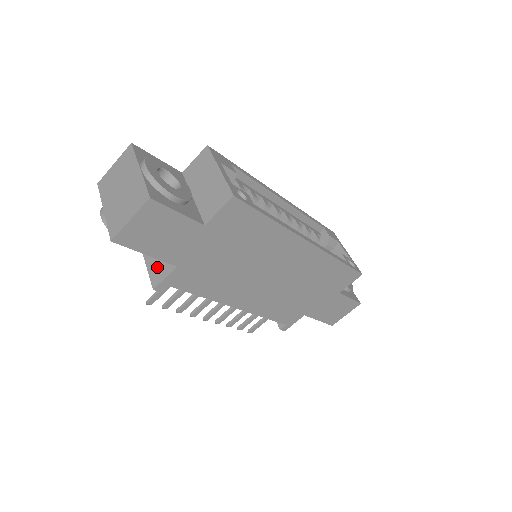
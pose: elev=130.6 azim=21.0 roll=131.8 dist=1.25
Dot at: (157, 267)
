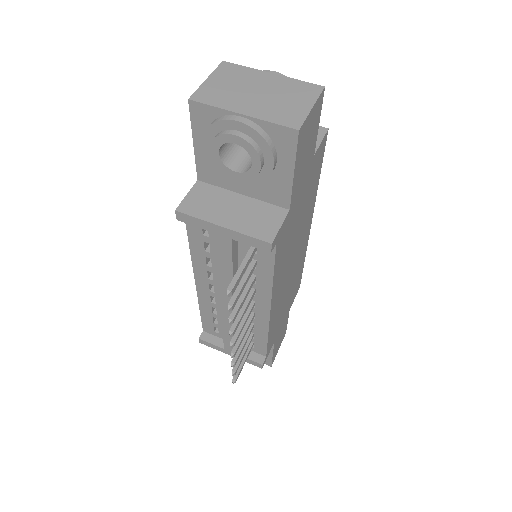
Dot at: (255, 222)
